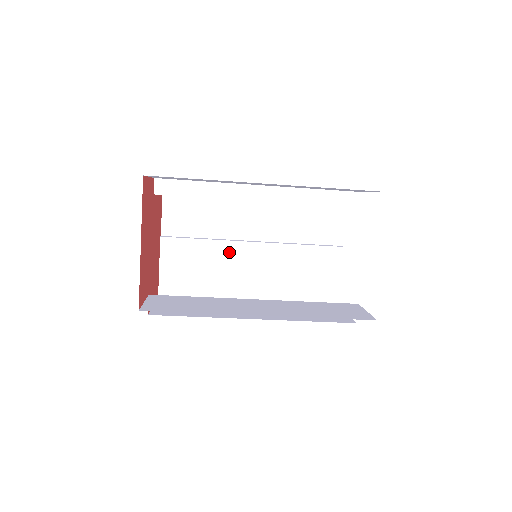
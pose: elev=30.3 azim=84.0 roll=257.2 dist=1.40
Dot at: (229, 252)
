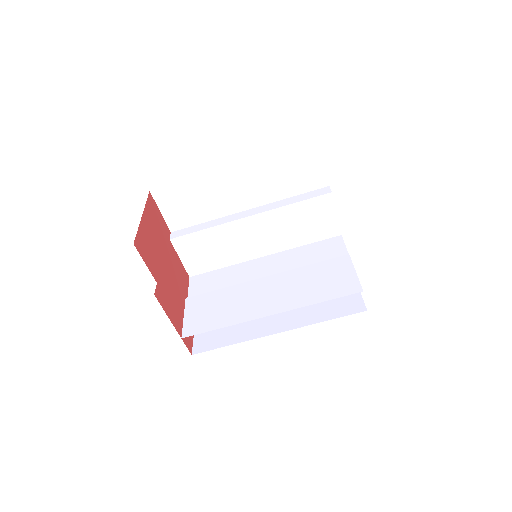
Dot at: (245, 289)
